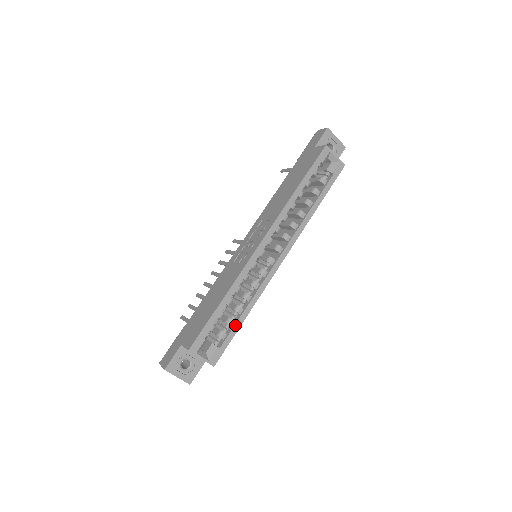
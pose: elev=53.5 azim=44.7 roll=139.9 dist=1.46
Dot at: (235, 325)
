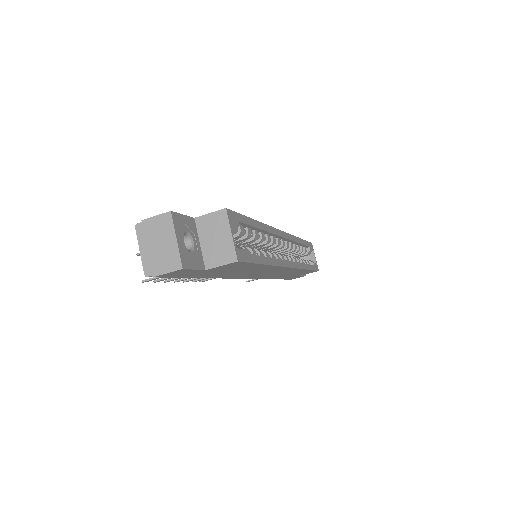
Dot at: (259, 256)
